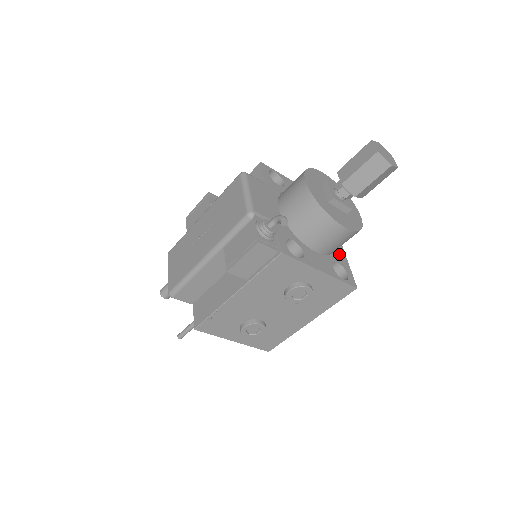
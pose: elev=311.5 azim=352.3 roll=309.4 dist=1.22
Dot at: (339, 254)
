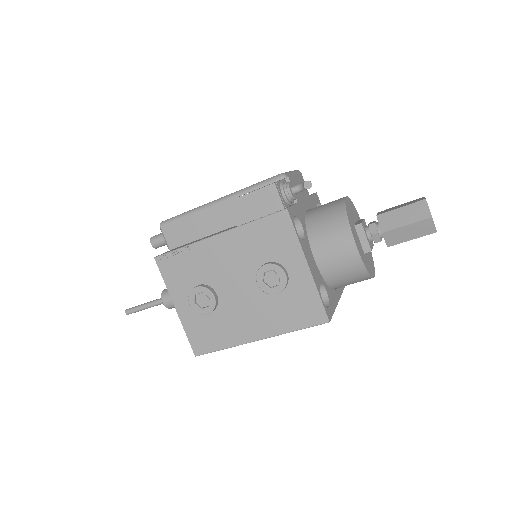
Dot at: (332, 294)
